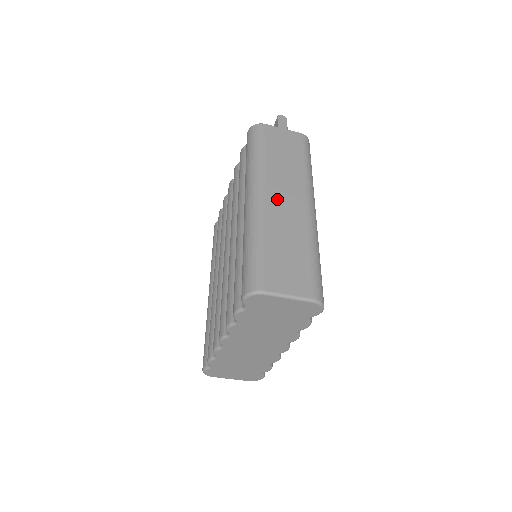
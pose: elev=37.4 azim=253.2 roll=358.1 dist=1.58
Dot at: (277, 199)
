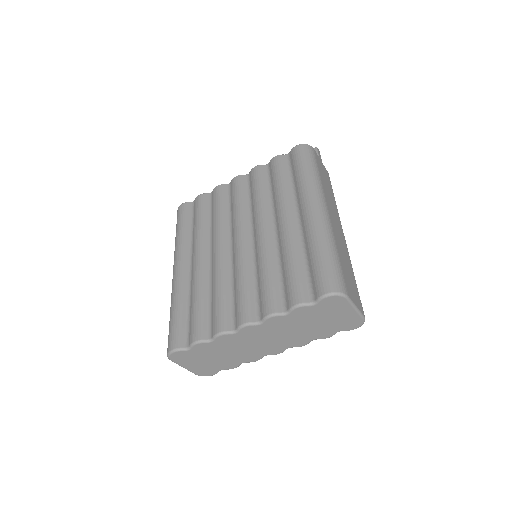
Dot at: (333, 219)
